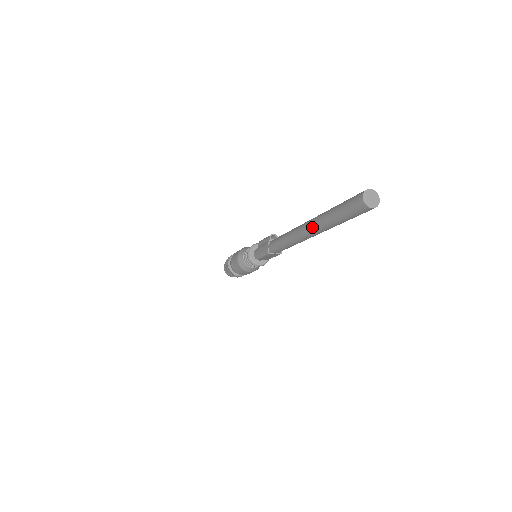
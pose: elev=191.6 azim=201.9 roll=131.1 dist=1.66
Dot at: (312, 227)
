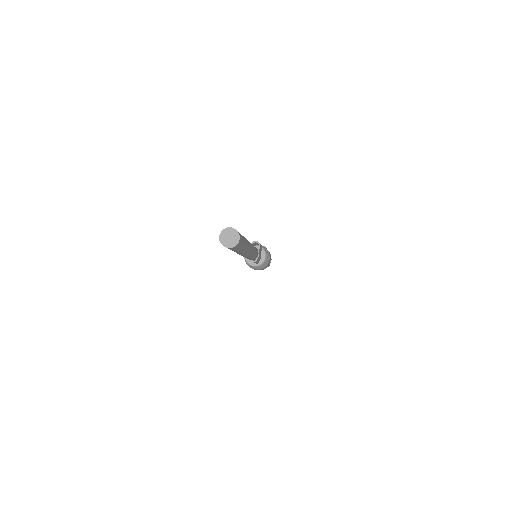
Dot at: occluded
